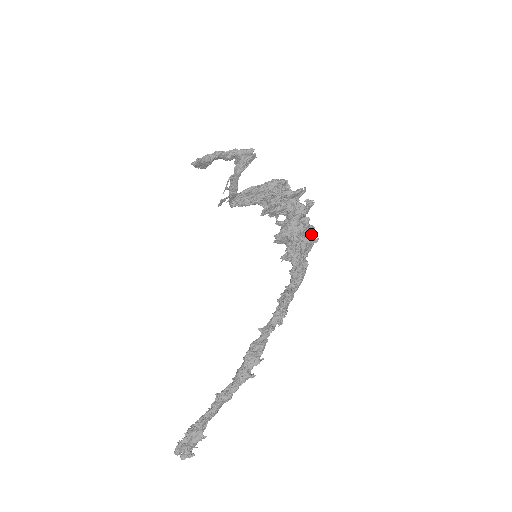
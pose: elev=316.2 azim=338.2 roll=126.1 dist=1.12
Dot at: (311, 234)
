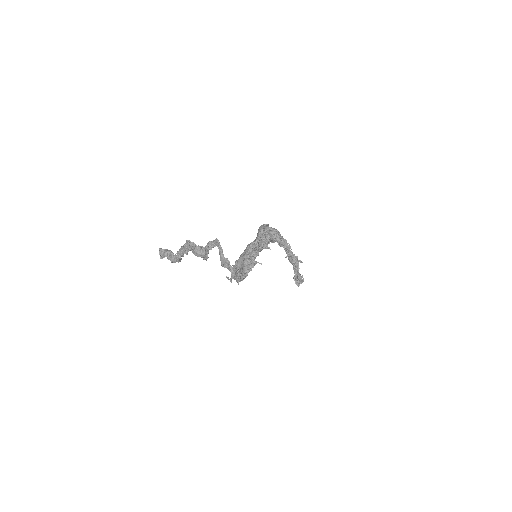
Dot at: (264, 227)
